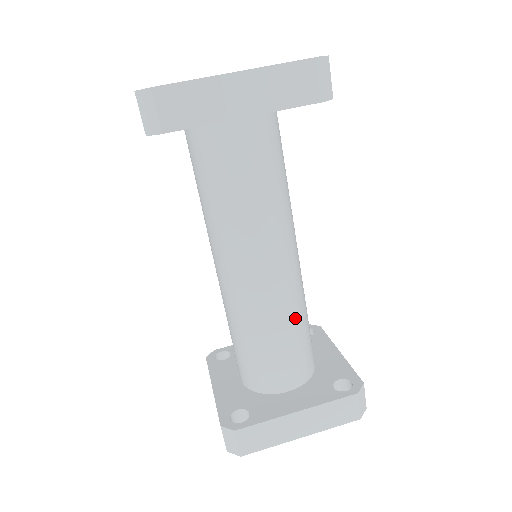
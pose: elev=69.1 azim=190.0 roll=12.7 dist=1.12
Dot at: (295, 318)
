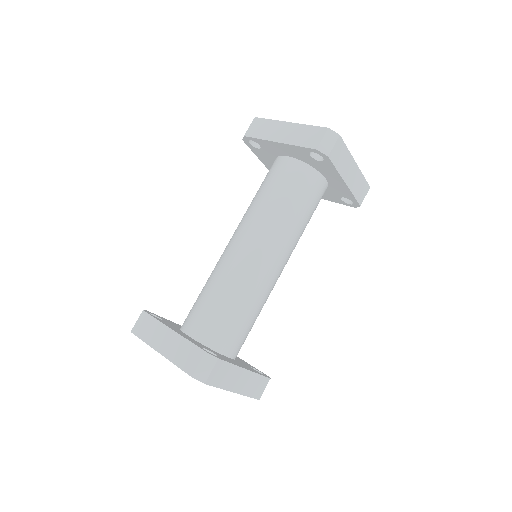
Dot at: (232, 290)
